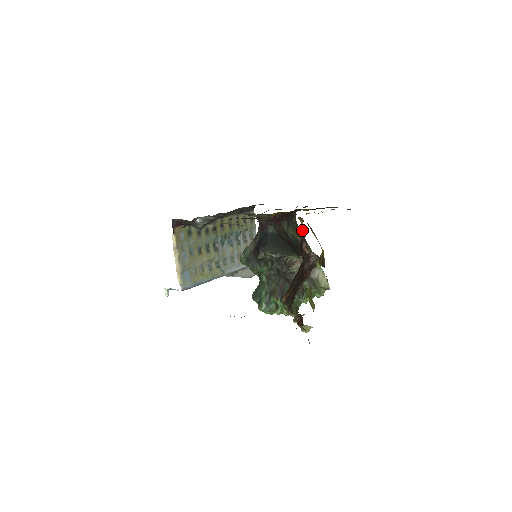
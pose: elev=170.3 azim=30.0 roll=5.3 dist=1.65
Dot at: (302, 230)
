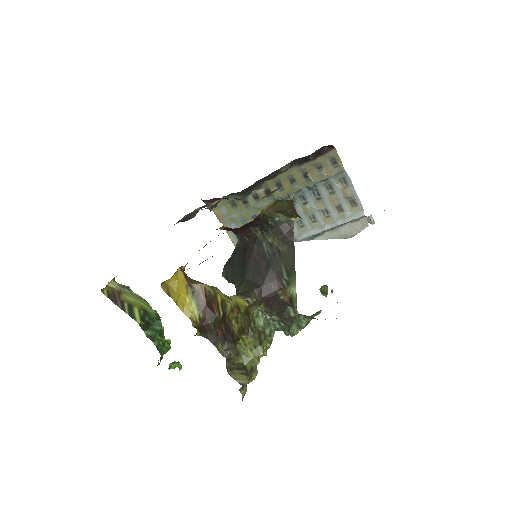
Dot at: occluded
